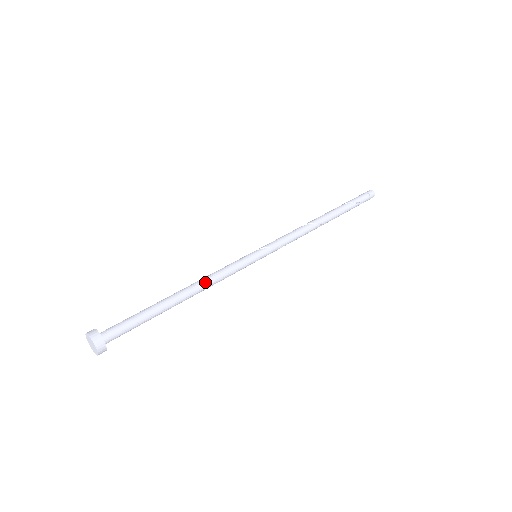
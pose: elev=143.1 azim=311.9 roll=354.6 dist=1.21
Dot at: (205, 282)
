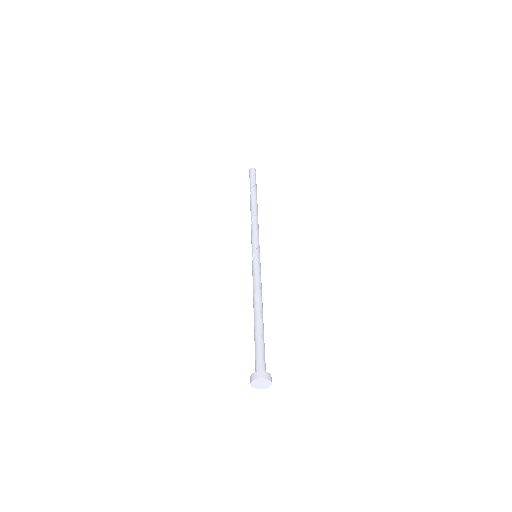
Dot at: occluded
